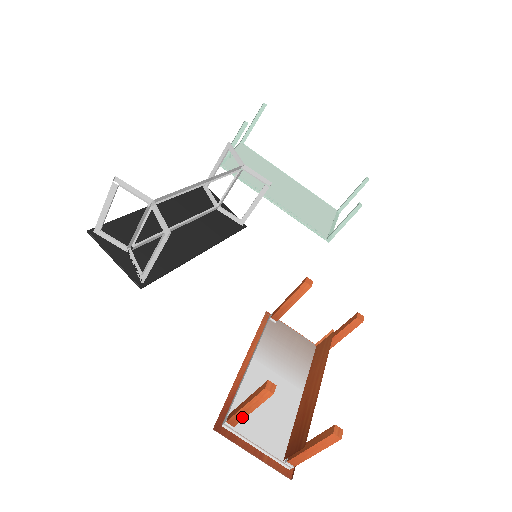
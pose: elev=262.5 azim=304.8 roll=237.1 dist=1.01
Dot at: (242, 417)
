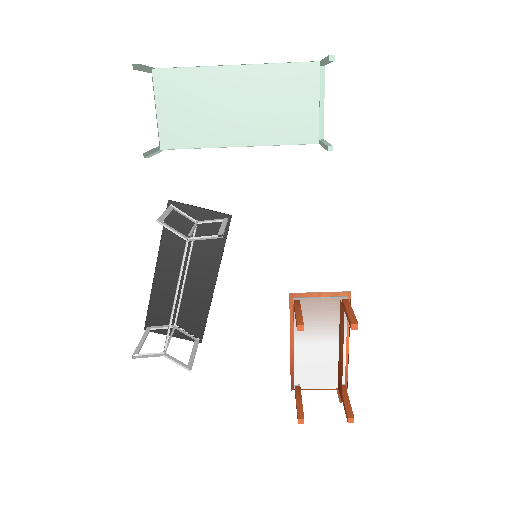
Dot at: occluded
